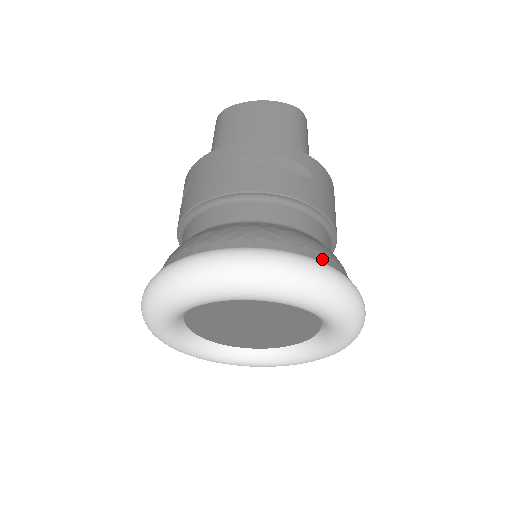
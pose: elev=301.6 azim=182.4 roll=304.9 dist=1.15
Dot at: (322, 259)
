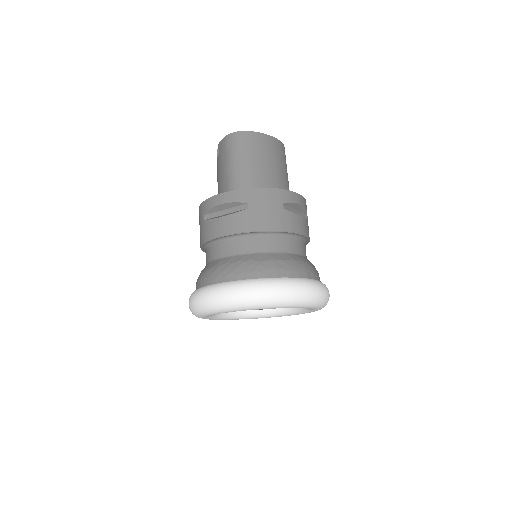
Dot at: occluded
